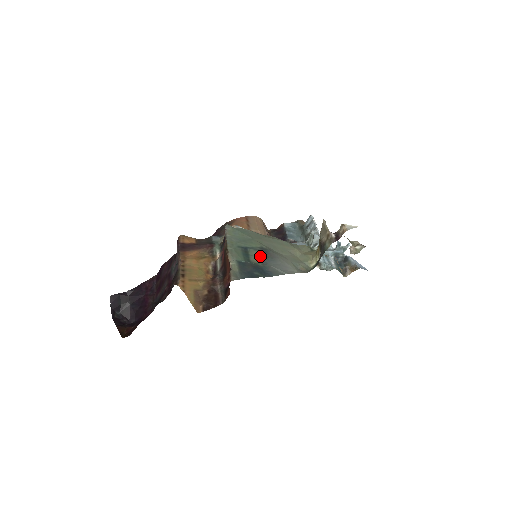
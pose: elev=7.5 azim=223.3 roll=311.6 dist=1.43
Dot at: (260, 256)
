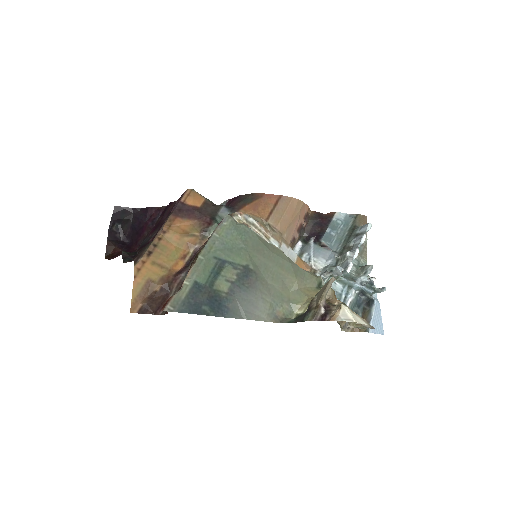
Dot at: (234, 280)
